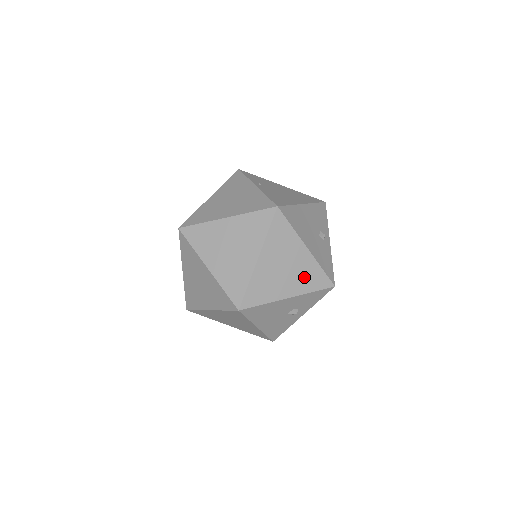
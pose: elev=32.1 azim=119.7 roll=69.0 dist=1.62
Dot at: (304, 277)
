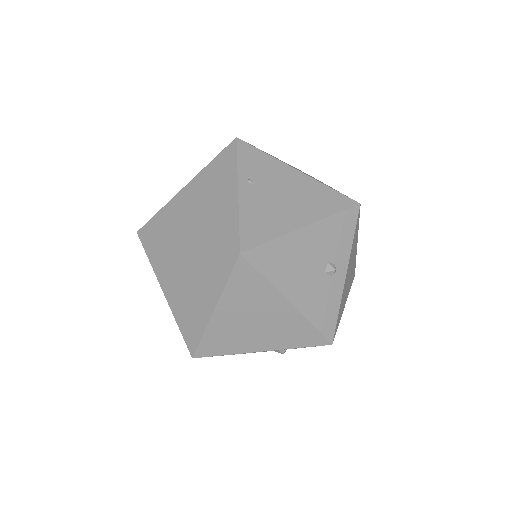
Dot at: (284, 332)
